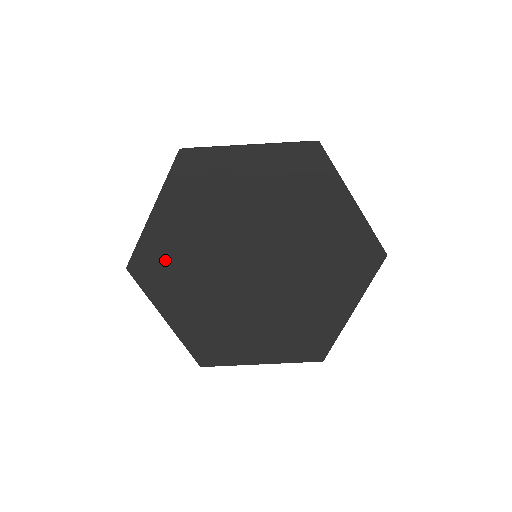
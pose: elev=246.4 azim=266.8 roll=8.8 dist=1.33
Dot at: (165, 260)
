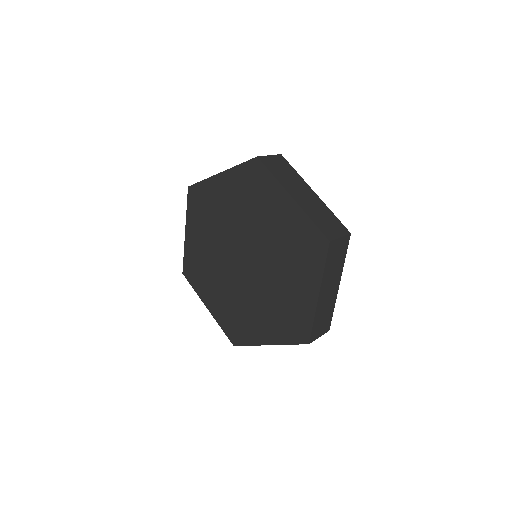
Dot at: (198, 265)
